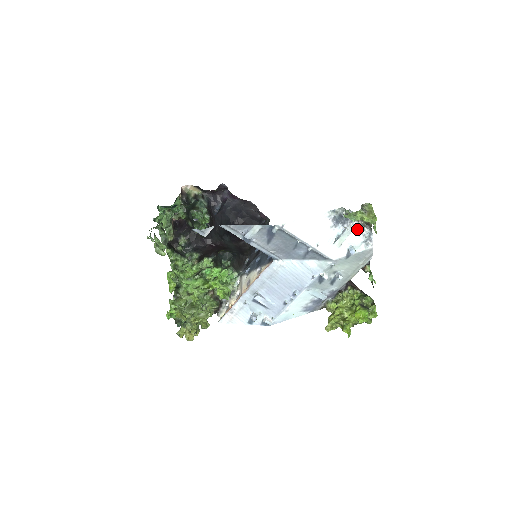
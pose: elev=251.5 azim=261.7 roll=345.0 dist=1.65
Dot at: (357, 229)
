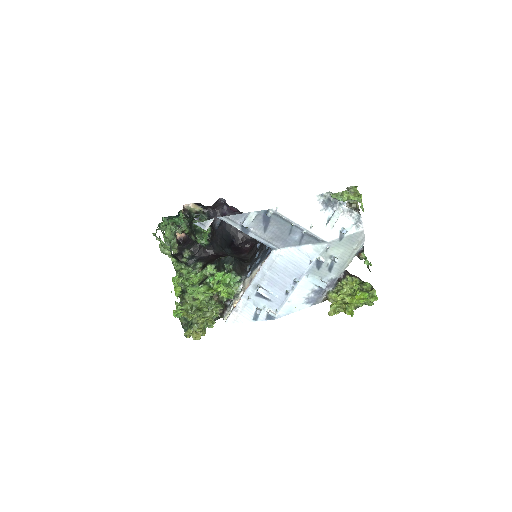
Dot at: (346, 212)
